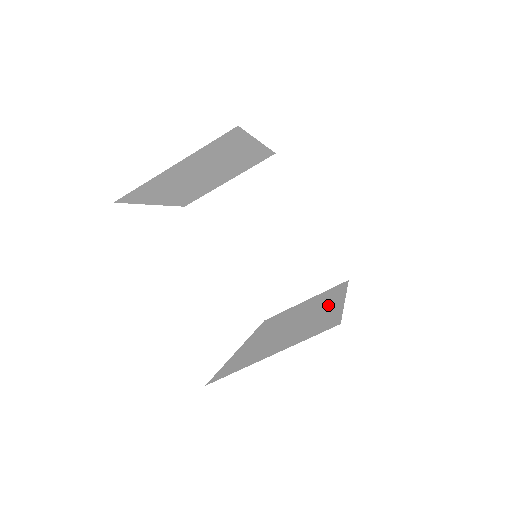
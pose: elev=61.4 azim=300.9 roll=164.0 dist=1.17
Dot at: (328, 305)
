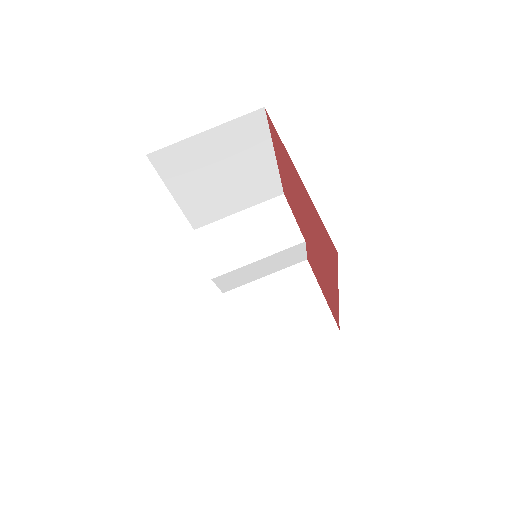
Dot at: occluded
